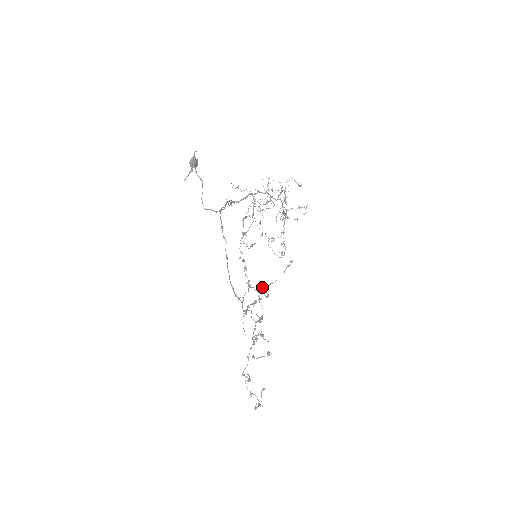
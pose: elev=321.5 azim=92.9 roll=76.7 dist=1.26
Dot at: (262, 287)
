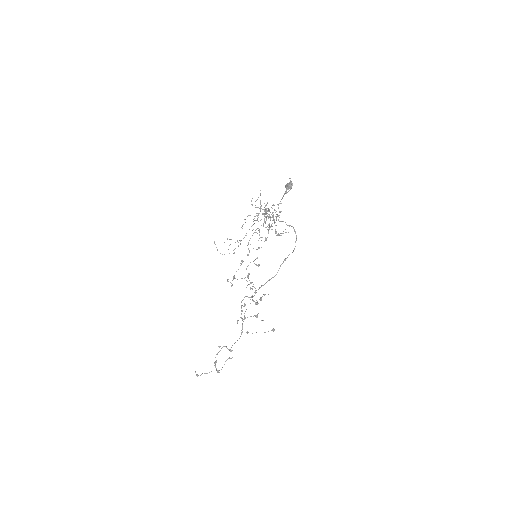
Dot at: occluded
